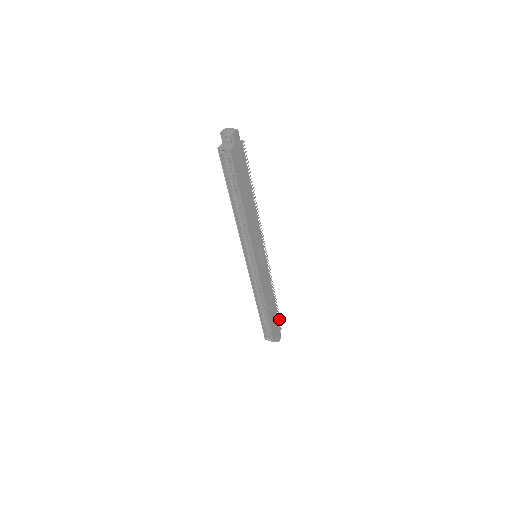
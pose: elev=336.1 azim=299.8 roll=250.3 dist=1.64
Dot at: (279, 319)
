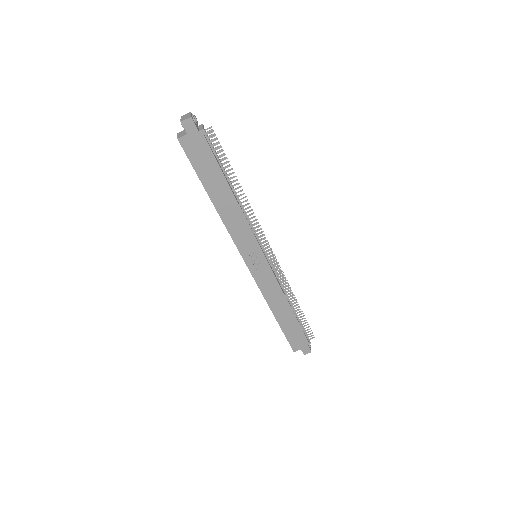
Dot at: occluded
